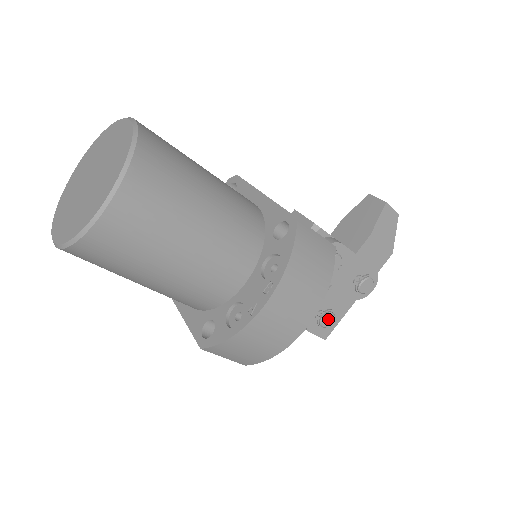
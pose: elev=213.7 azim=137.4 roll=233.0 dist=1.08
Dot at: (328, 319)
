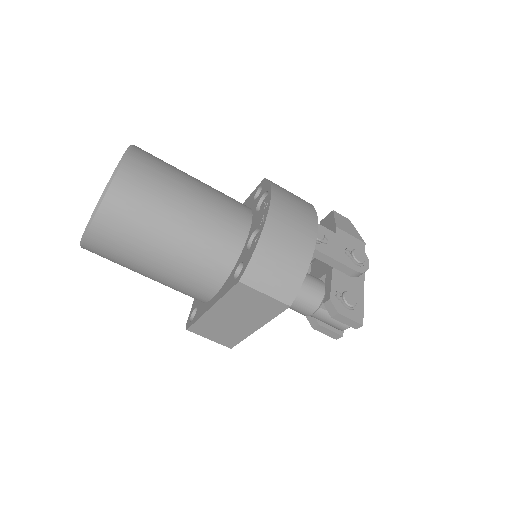
Dot at: (349, 297)
